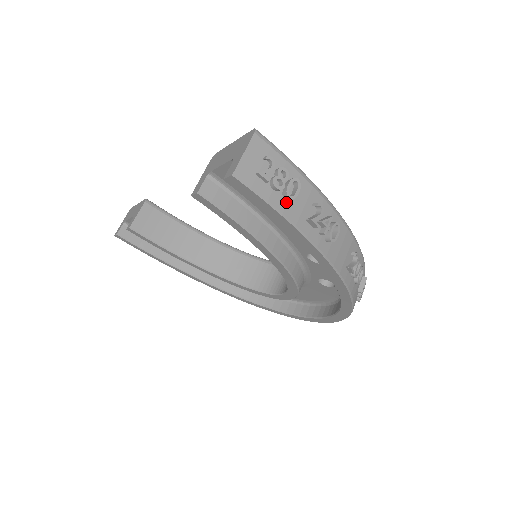
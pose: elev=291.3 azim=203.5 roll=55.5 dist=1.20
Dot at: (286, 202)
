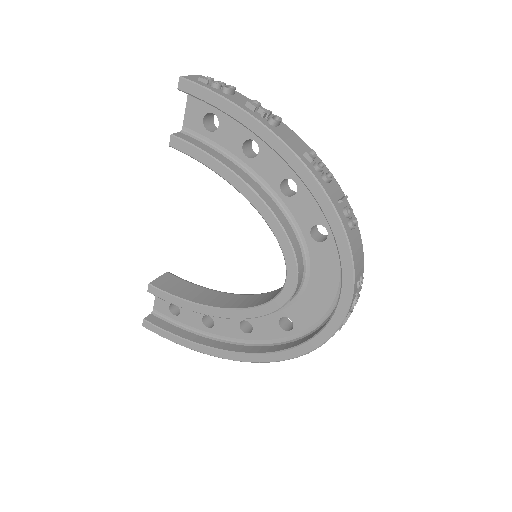
Dot at: (225, 94)
